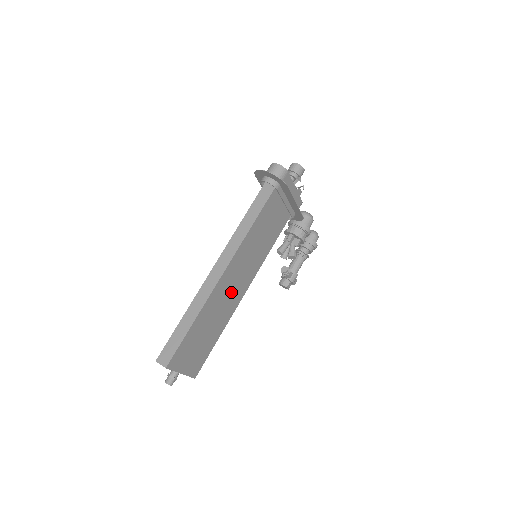
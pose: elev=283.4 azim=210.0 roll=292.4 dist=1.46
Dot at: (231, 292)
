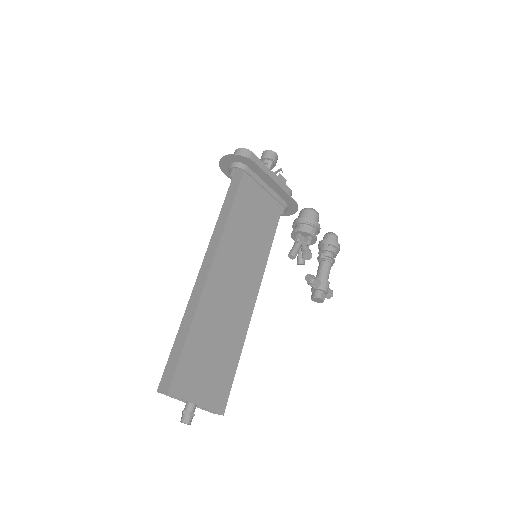
Dot at: (233, 295)
